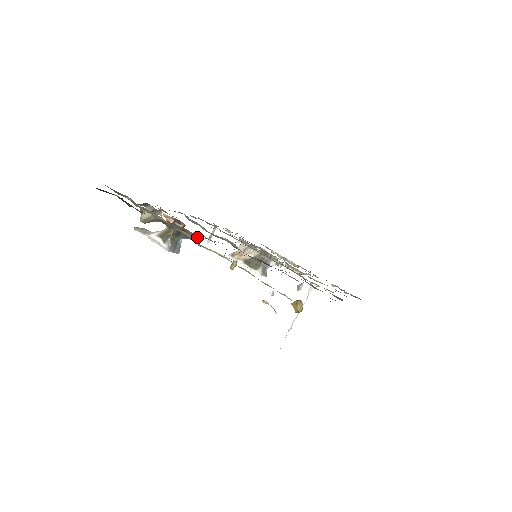
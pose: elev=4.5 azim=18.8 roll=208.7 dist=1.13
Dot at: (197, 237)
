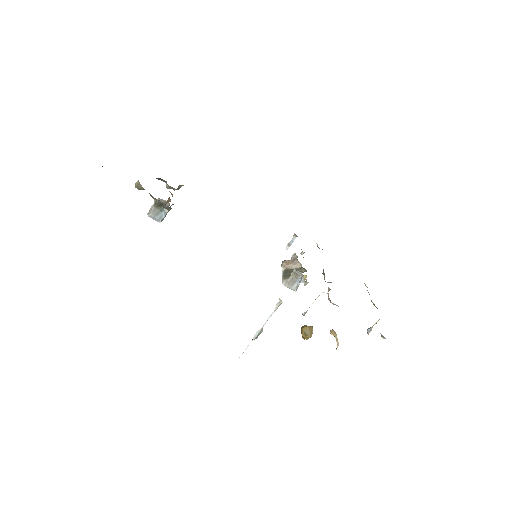
Dot at: (165, 209)
